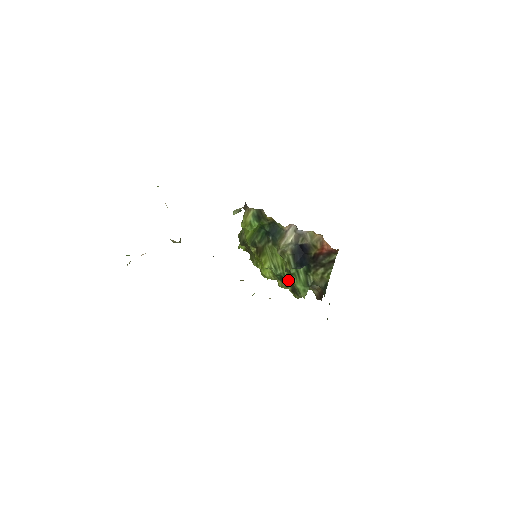
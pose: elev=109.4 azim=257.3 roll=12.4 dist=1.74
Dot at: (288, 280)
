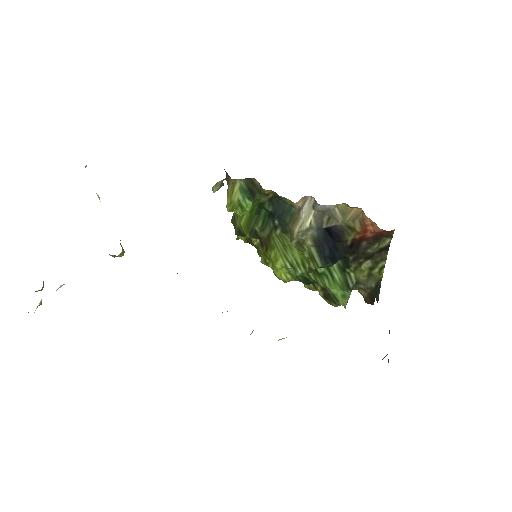
Dot at: (316, 282)
